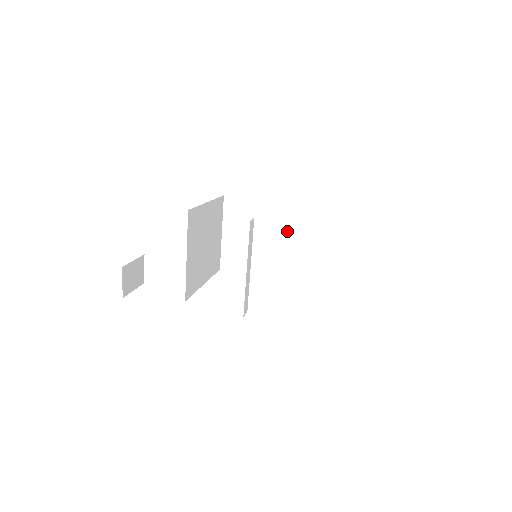
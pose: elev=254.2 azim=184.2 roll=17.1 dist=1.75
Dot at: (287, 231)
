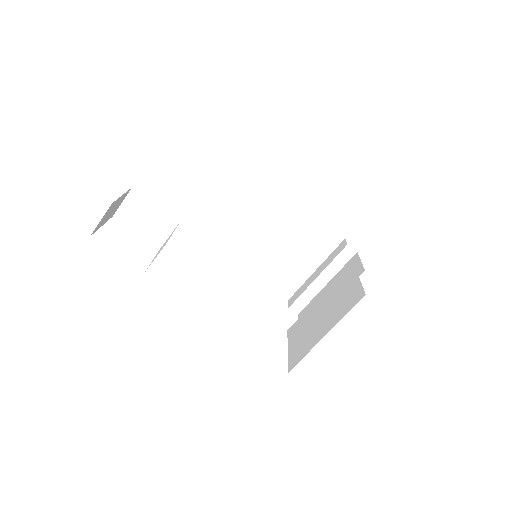
Dot at: (285, 233)
